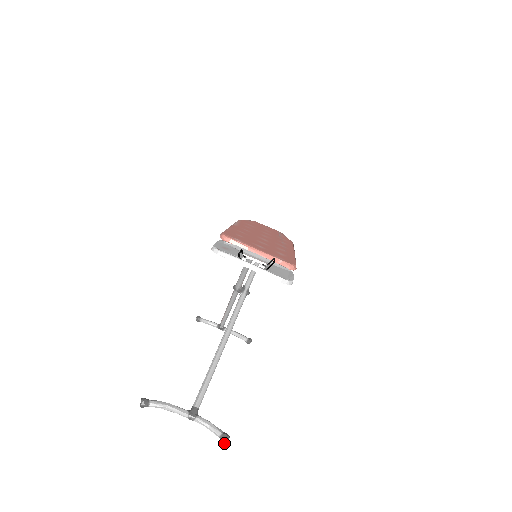
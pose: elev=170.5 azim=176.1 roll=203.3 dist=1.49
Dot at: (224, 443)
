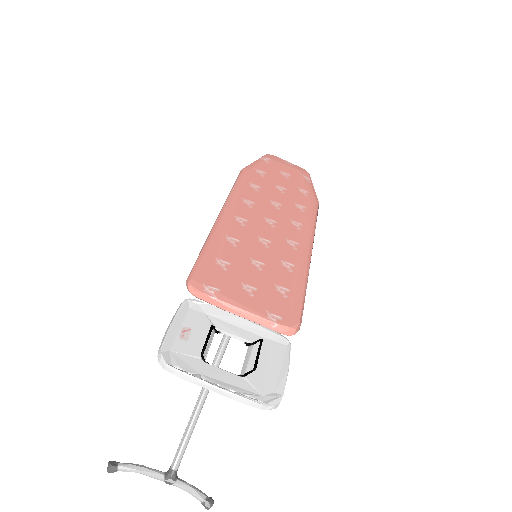
Dot at: (207, 509)
